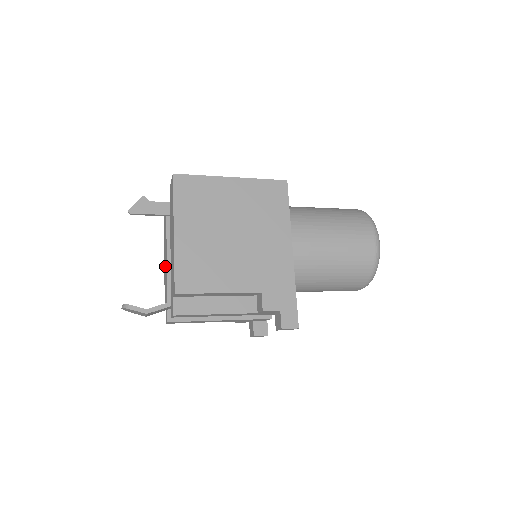
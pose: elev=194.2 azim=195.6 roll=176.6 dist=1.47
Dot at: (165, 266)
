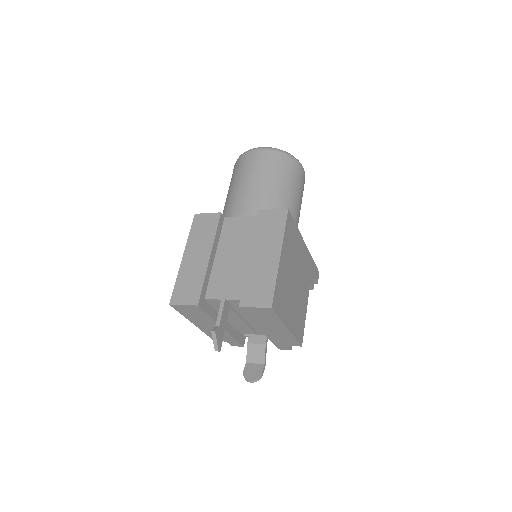
Dot at: (210, 329)
